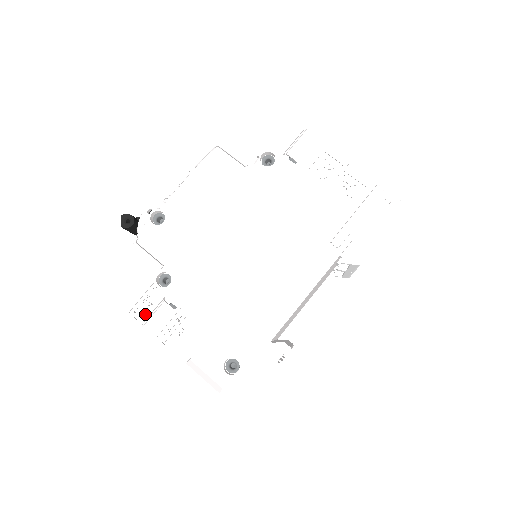
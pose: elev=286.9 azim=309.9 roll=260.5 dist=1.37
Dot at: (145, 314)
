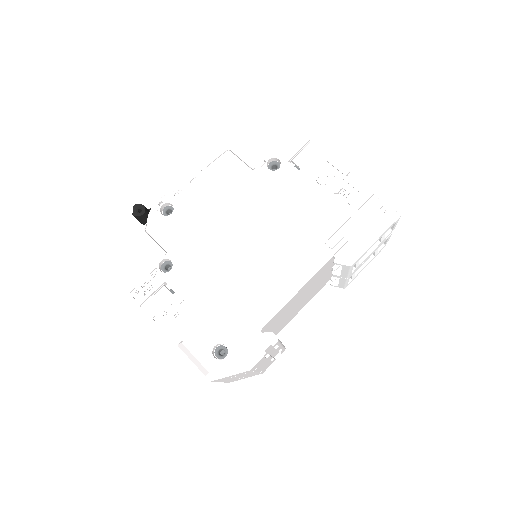
Dot at: (144, 296)
